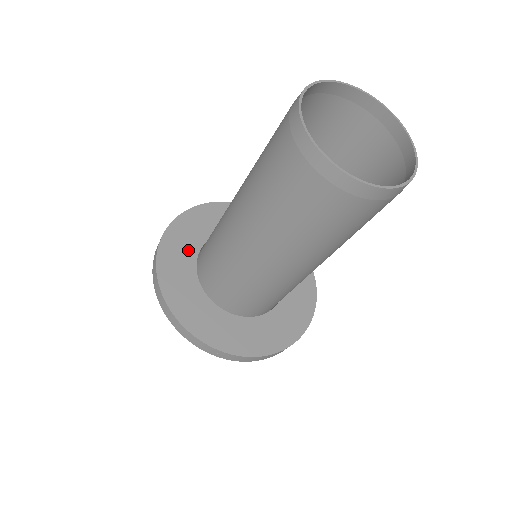
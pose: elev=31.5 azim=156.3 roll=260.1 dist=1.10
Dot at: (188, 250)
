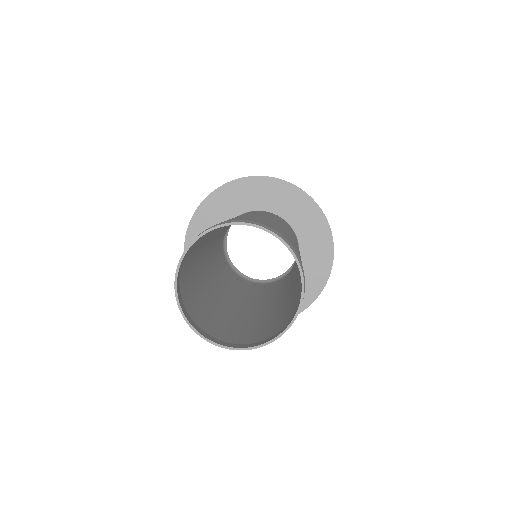
Dot at: (227, 212)
